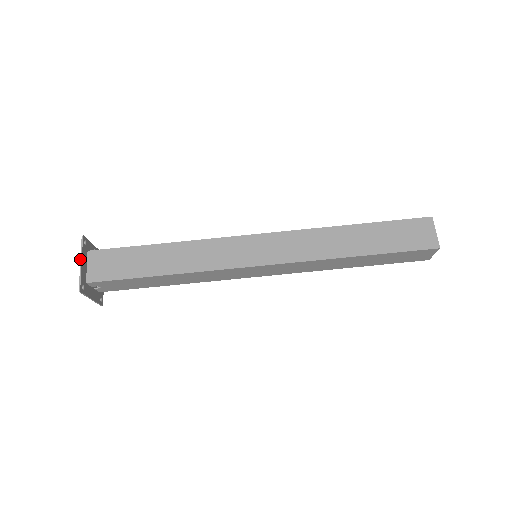
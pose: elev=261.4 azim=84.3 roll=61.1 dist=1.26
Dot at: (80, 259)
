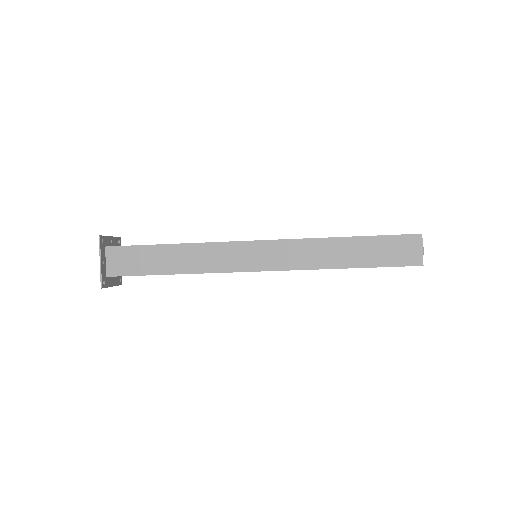
Dot at: occluded
